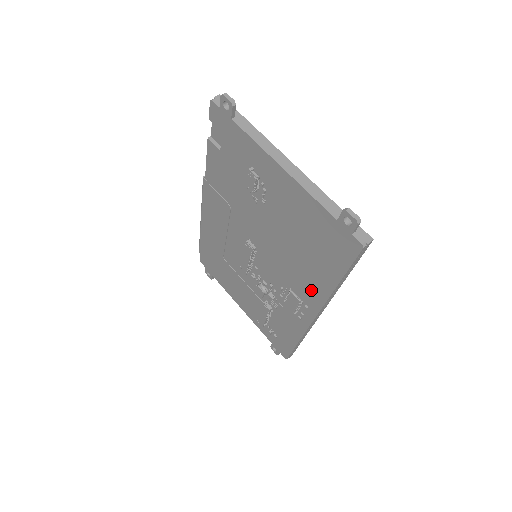
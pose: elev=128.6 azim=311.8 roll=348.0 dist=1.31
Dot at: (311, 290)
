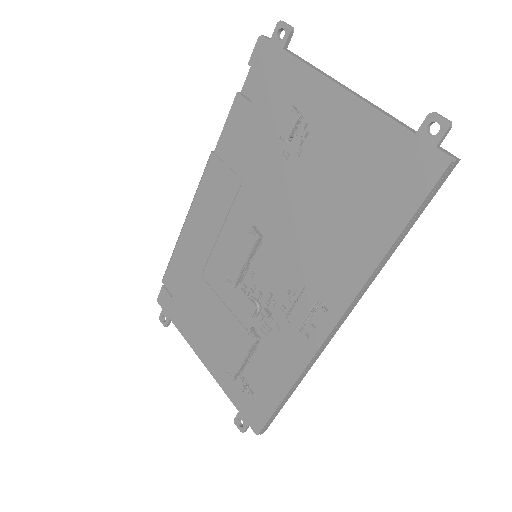
Dot at: (341, 275)
